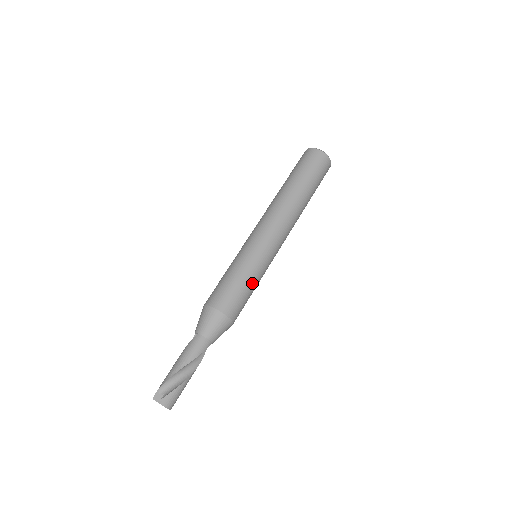
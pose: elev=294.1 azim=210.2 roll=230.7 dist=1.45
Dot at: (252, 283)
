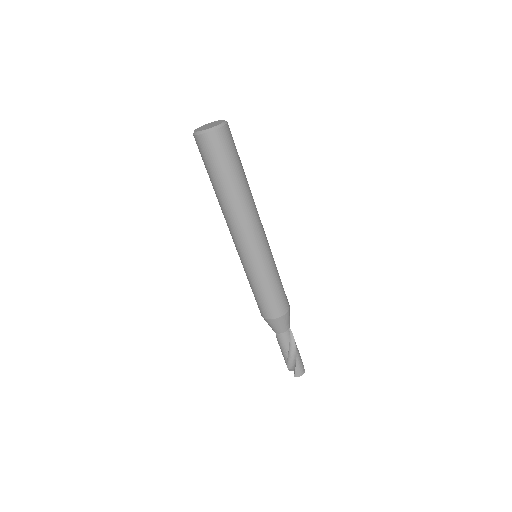
Dot at: (273, 284)
